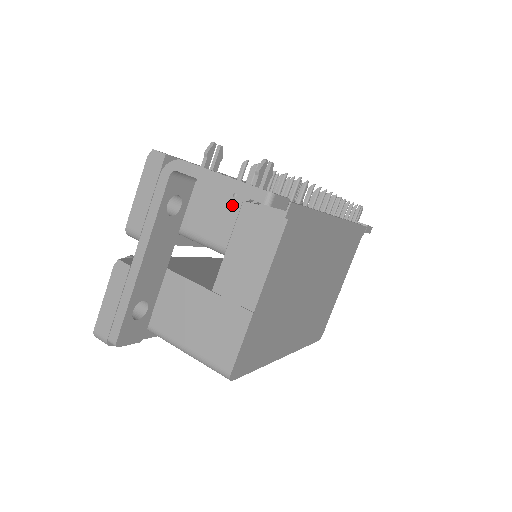
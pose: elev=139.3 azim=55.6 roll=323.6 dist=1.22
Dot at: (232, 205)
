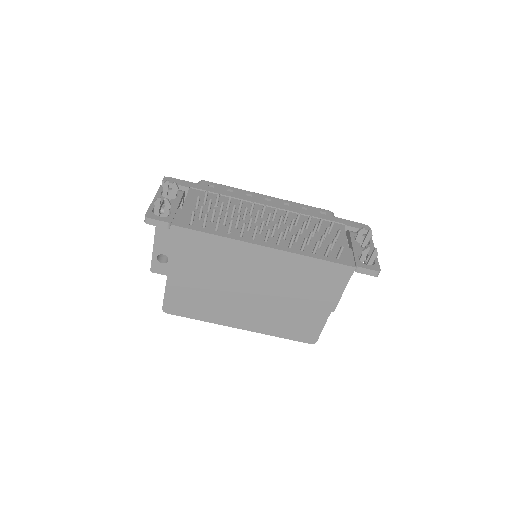
Dot at: occluded
